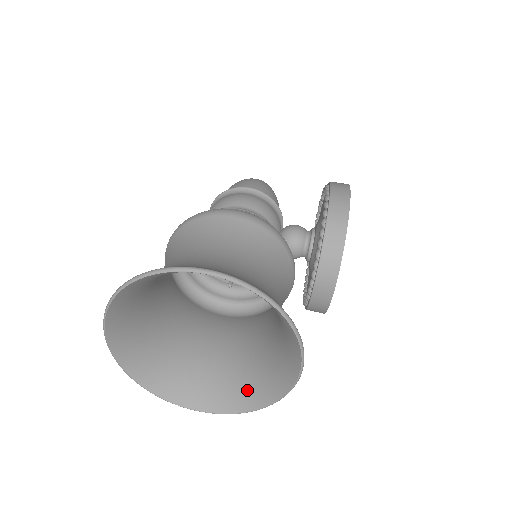
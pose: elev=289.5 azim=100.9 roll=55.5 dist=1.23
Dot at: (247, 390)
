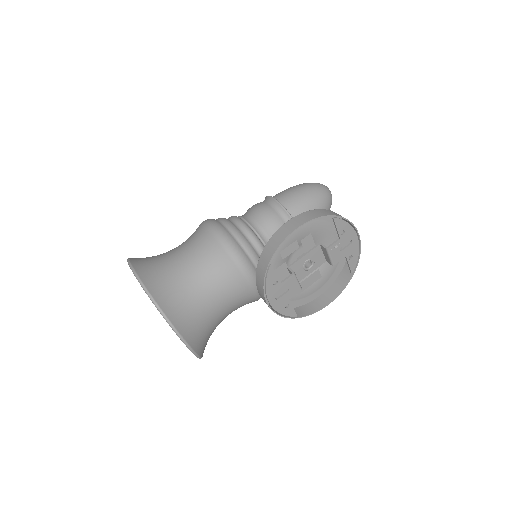
Dot at: occluded
